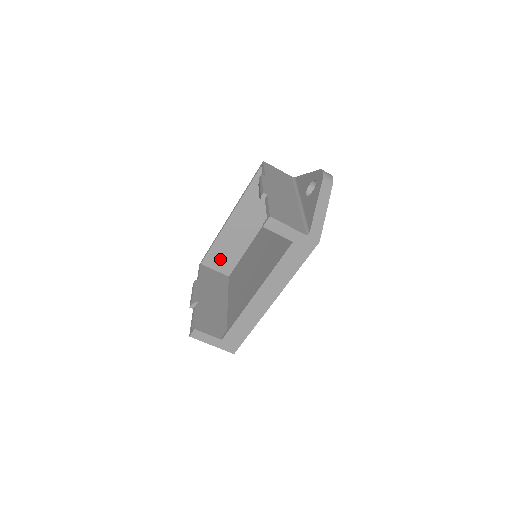
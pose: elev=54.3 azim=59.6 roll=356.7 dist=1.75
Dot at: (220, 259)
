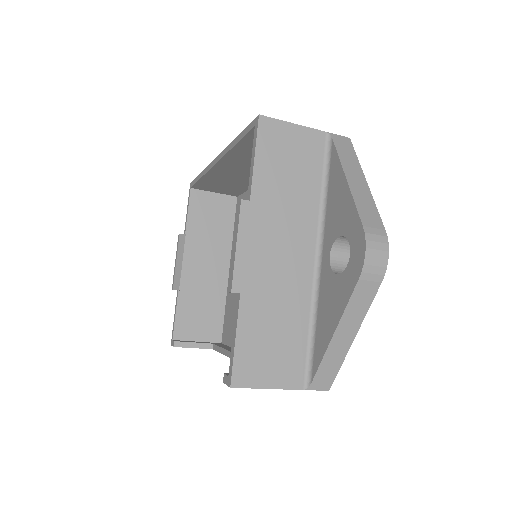
Dot at: (218, 187)
